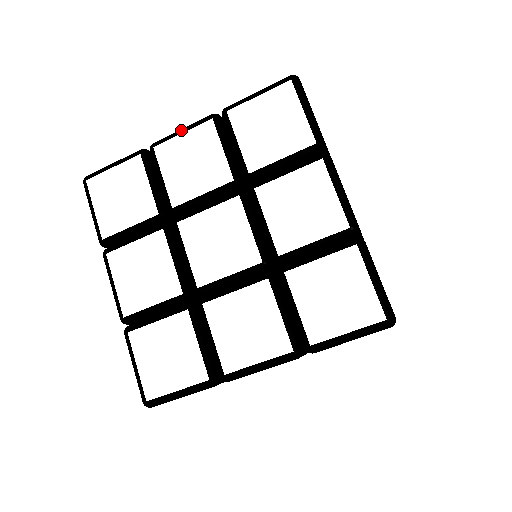
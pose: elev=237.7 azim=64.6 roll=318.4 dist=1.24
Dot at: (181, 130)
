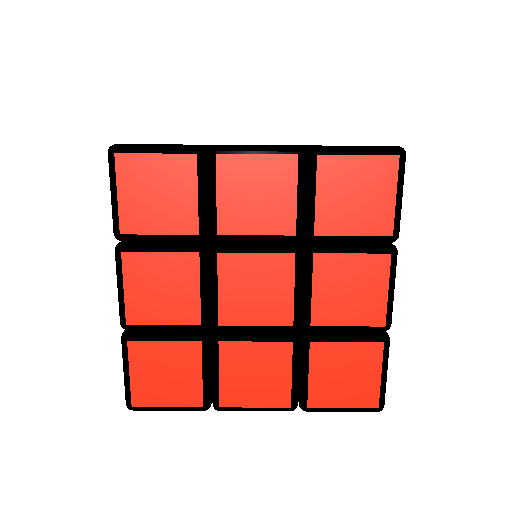
Dot at: occluded
